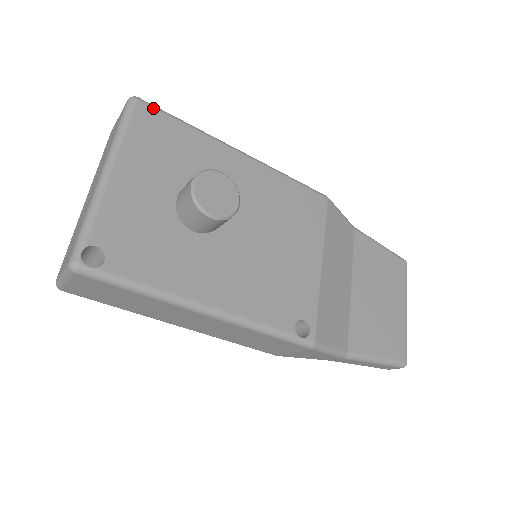
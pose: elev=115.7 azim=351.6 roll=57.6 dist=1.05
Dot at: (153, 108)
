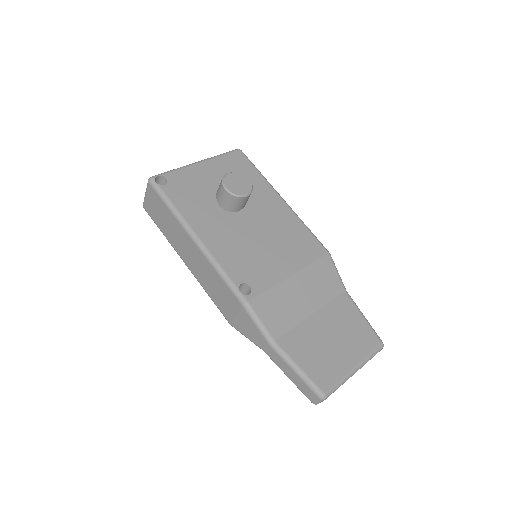
Dot at: (245, 156)
